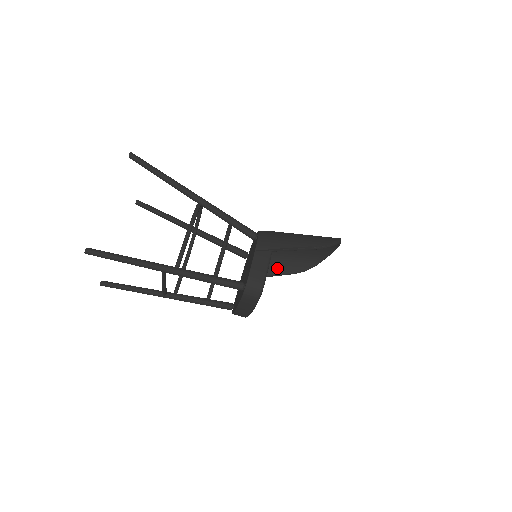
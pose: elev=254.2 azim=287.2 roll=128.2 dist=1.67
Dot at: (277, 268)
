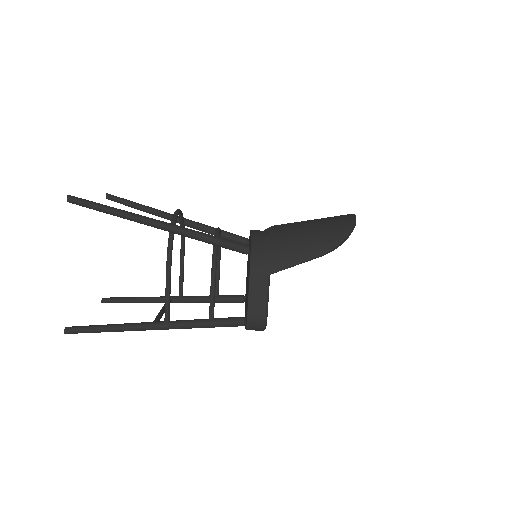
Dot at: occluded
